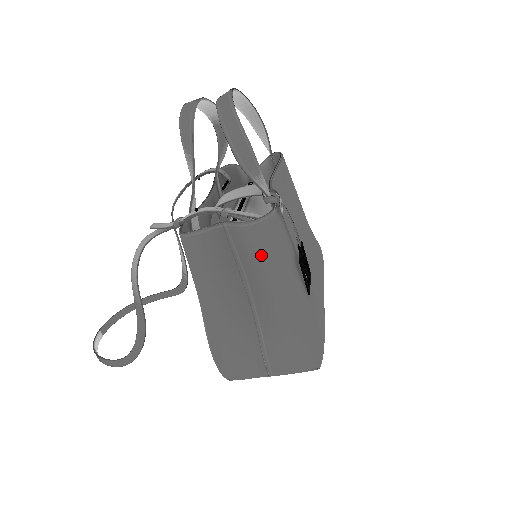
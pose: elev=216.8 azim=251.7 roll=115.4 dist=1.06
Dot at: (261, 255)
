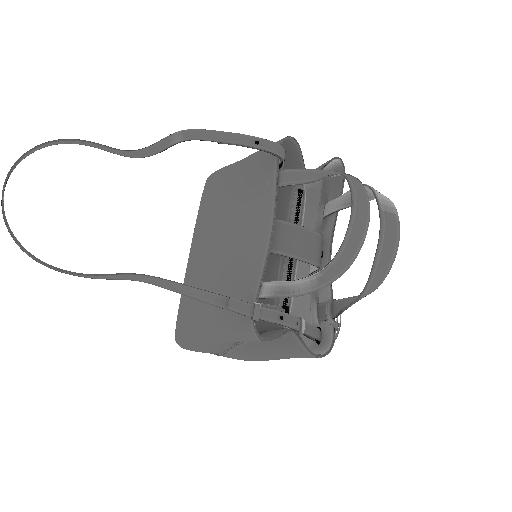
Dot at: (296, 356)
